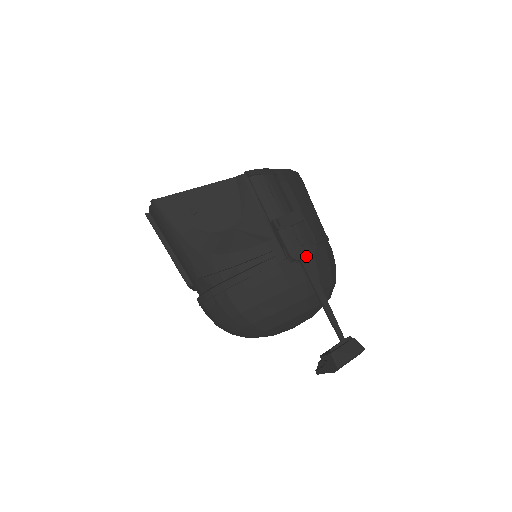
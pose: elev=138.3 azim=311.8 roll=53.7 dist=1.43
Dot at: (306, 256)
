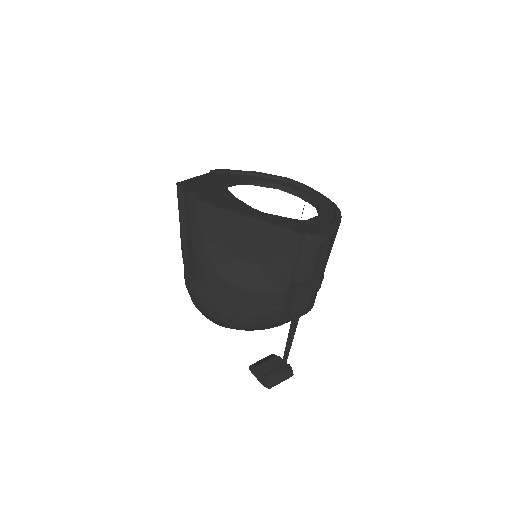
Dot at: (301, 315)
